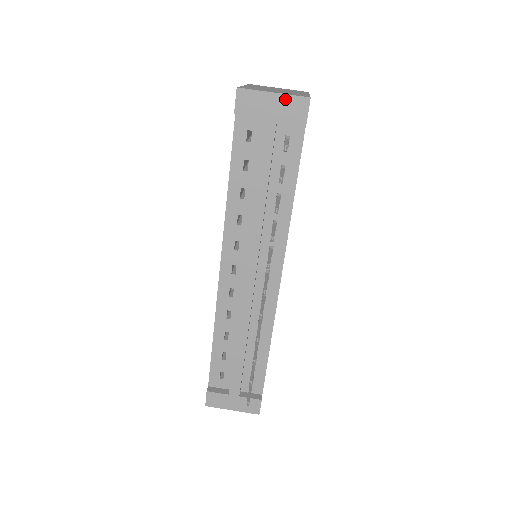
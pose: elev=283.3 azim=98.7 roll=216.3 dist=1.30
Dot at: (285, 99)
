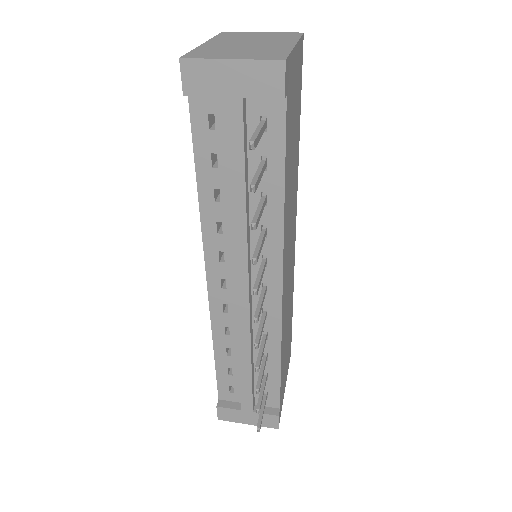
Dot at: (249, 67)
